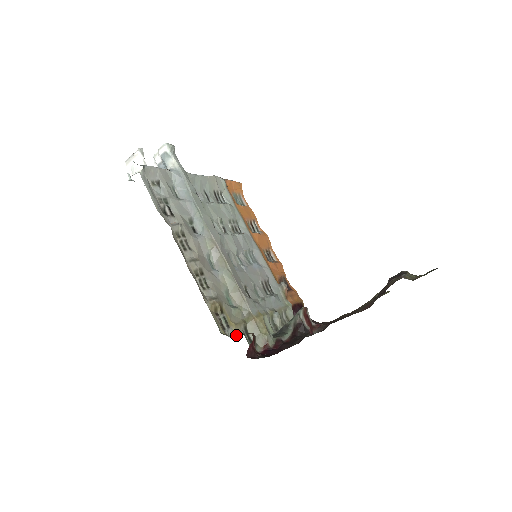
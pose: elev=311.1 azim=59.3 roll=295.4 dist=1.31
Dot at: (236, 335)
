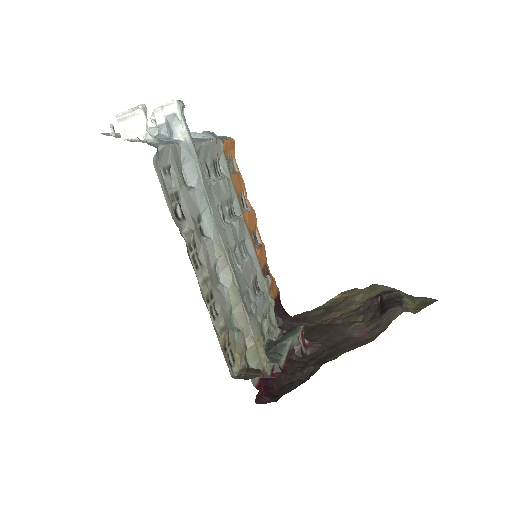
Dot at: (246, 377)
